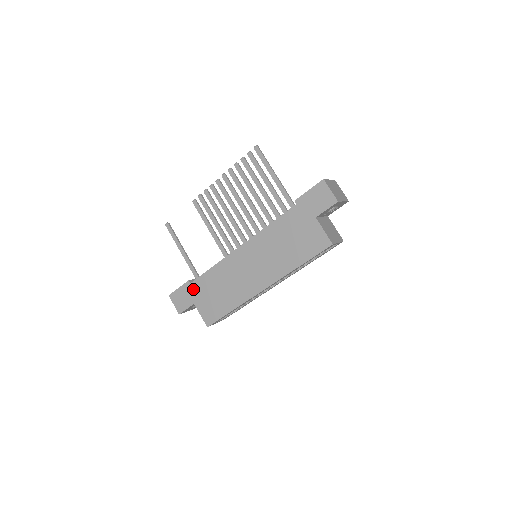
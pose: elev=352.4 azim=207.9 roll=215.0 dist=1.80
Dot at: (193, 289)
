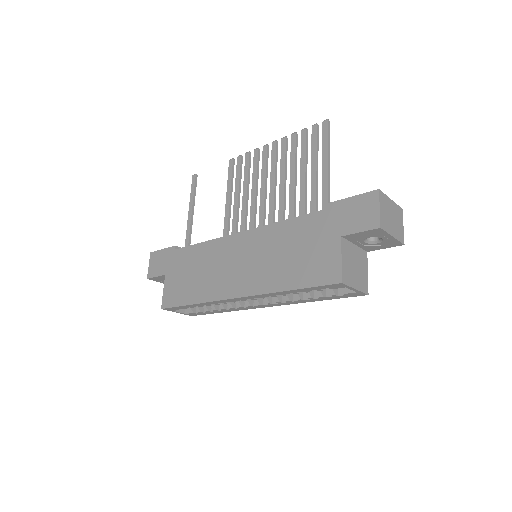
Dot at: (173, 257)
